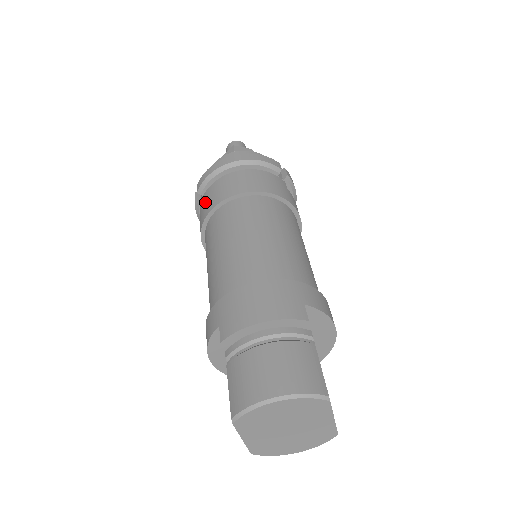
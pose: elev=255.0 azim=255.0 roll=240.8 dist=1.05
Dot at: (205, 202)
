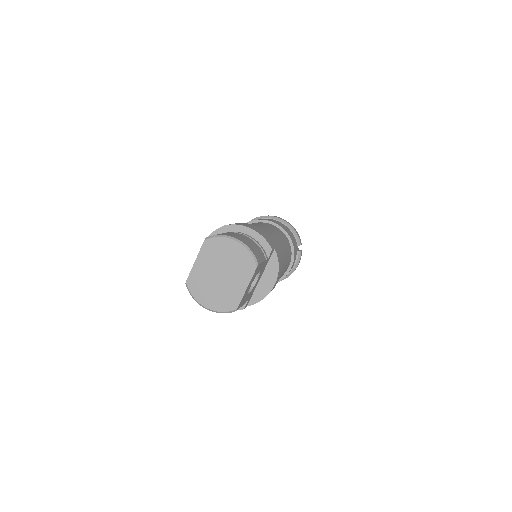
Dot at: occluded
